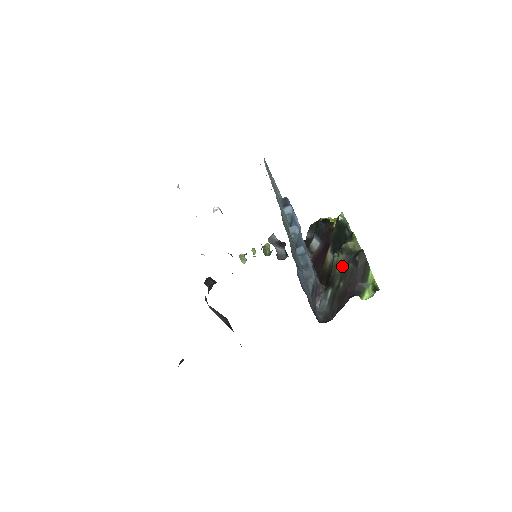
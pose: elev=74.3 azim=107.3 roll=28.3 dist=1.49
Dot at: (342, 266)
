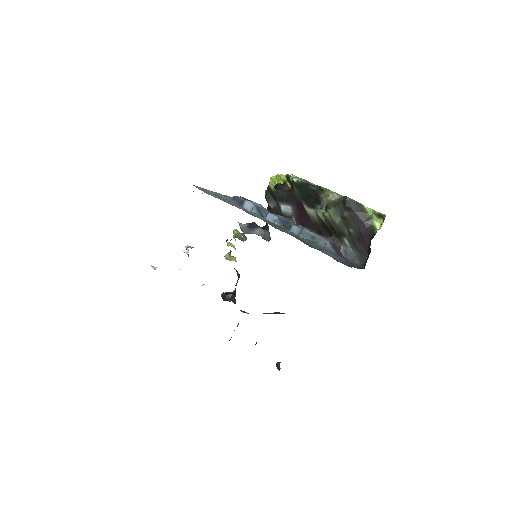
Dot at: (339, 217)
